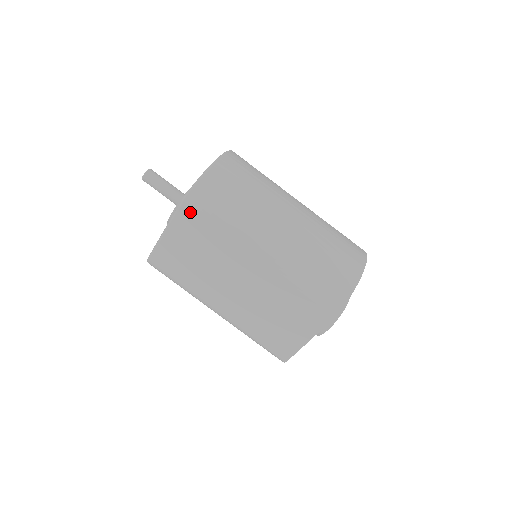
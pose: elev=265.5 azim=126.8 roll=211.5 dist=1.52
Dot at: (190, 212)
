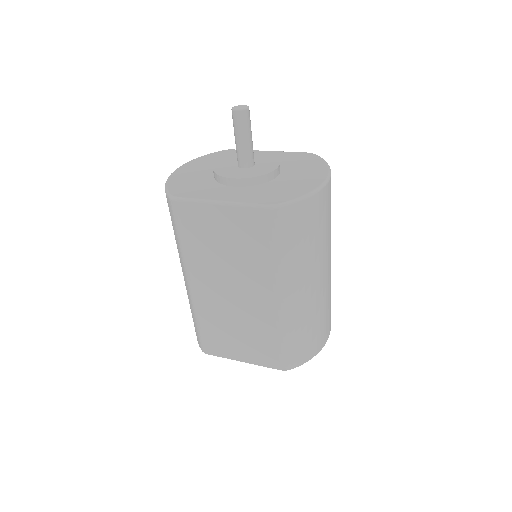
Dot at: (265, 220)
